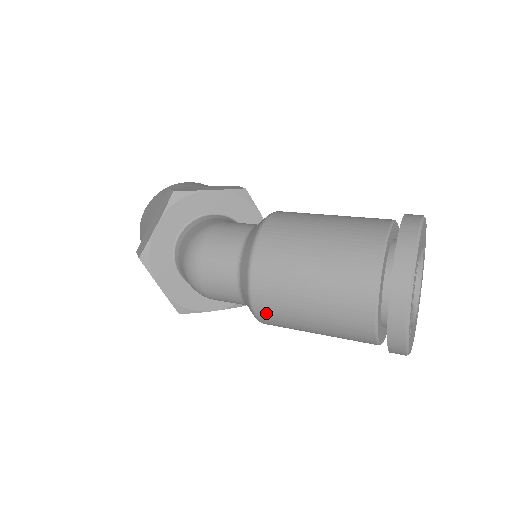
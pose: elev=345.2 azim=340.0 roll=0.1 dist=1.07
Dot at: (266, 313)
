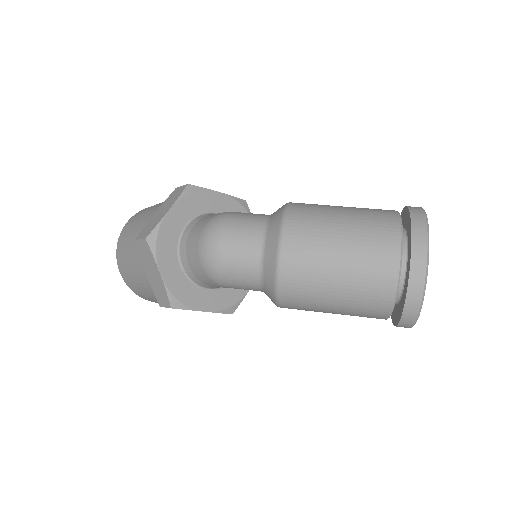
Dot at: (291, 279)
